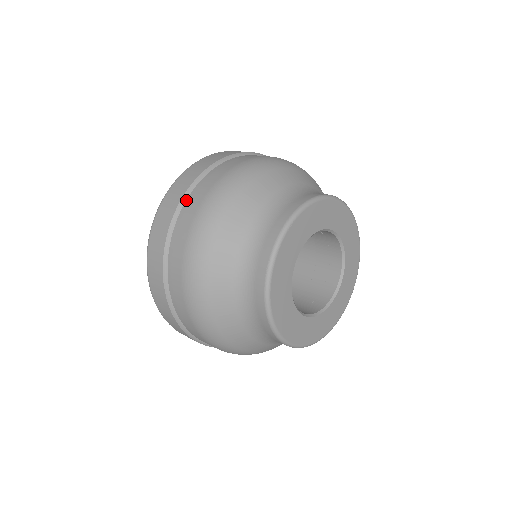
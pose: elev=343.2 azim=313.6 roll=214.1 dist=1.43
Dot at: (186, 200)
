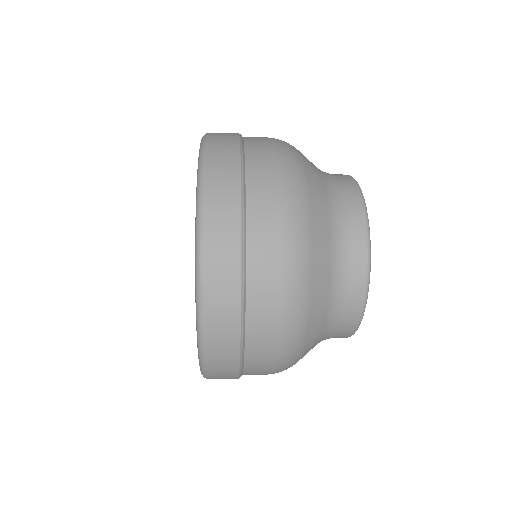
Dot at: occluded
